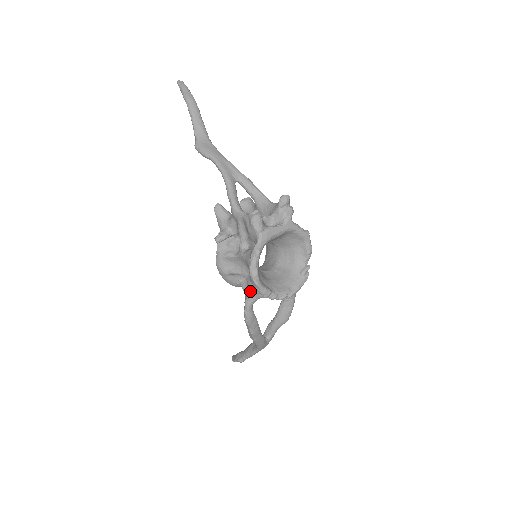
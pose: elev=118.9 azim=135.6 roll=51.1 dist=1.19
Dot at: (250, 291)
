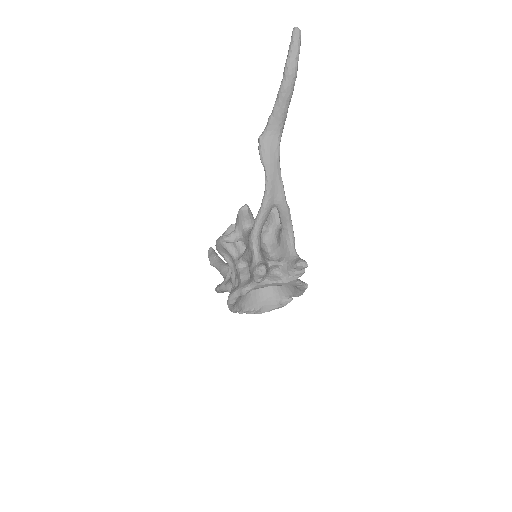
Dot at: (229, 285)
